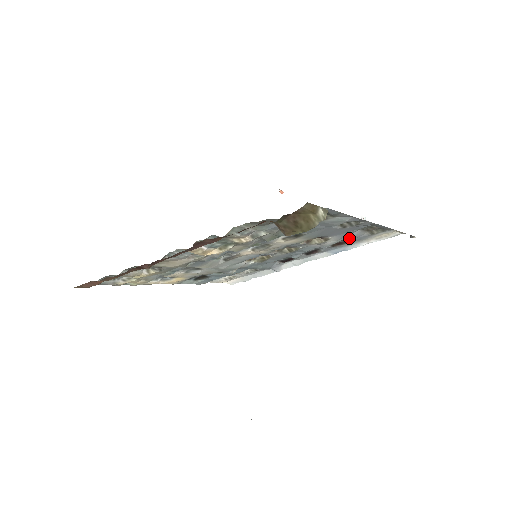
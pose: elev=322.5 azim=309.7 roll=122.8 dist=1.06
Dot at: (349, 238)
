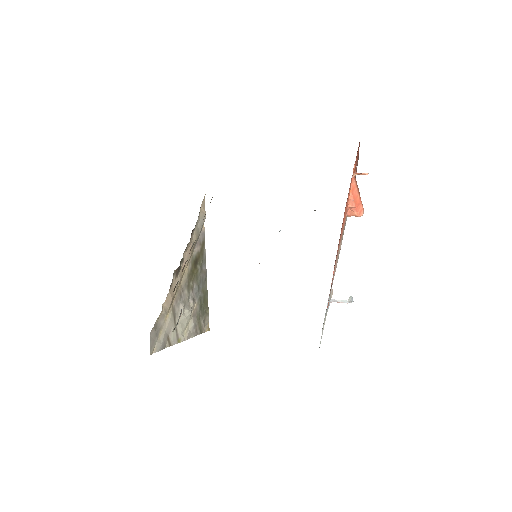
Dot at: occluded
